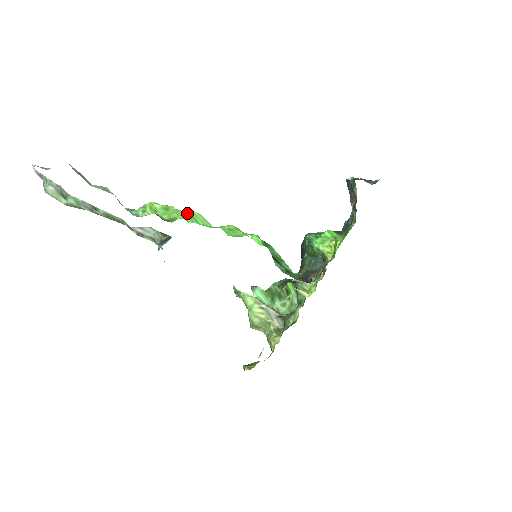
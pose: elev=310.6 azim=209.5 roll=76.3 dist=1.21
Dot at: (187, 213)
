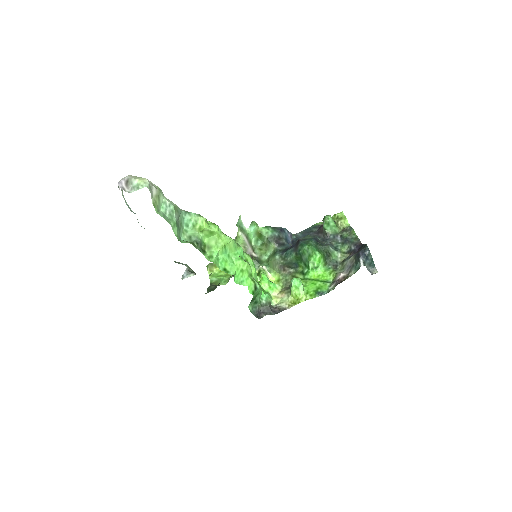
Dot at: (223, 243)
